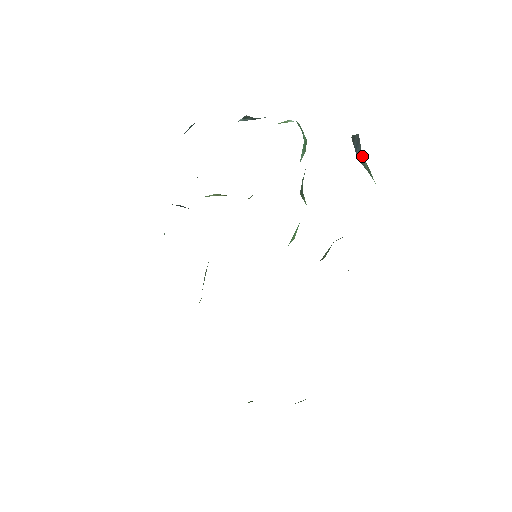
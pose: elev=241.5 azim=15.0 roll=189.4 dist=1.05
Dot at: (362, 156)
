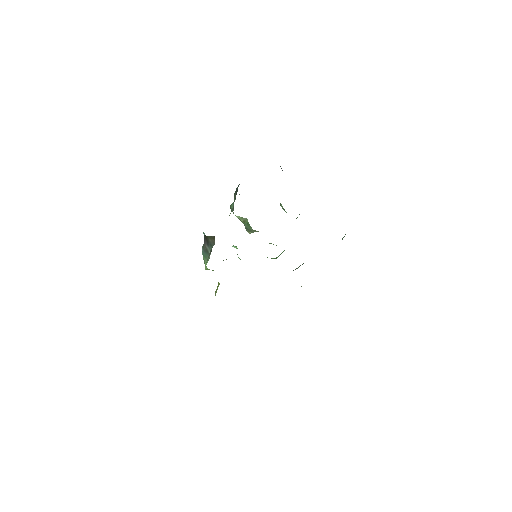
Dot at: occluded
